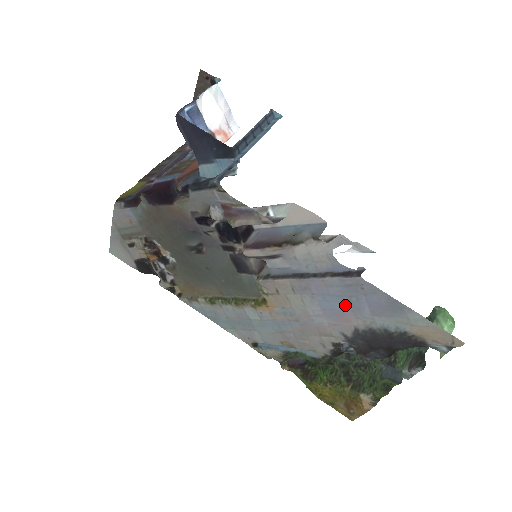
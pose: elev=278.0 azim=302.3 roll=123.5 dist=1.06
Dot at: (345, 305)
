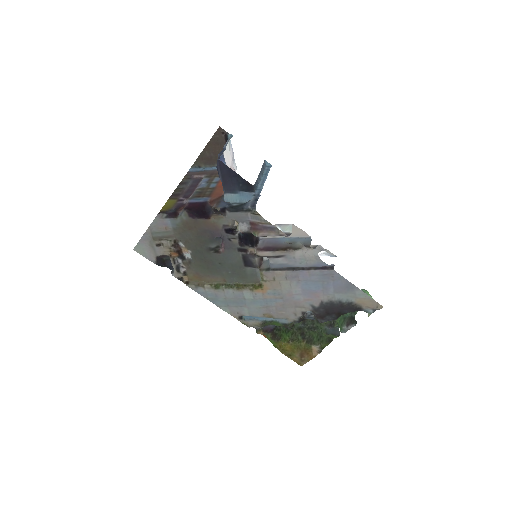
Dot at: (319, 287)
